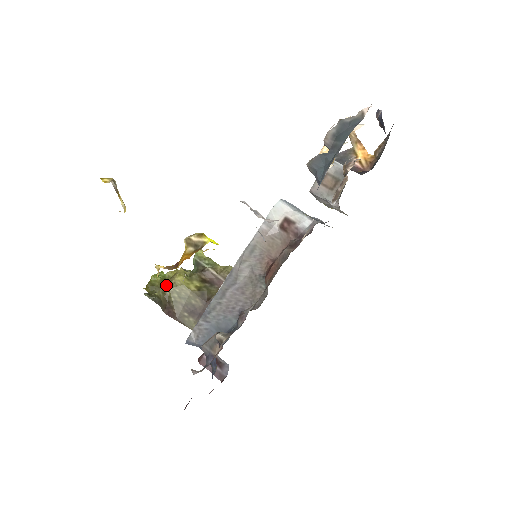
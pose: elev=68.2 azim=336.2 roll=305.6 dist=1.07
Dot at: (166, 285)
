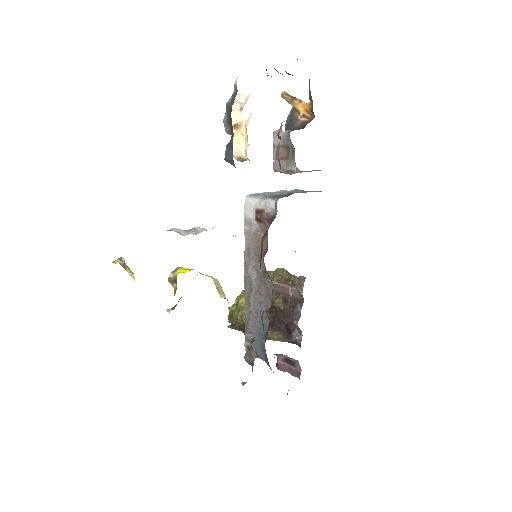
Dot at: (235, 312)
